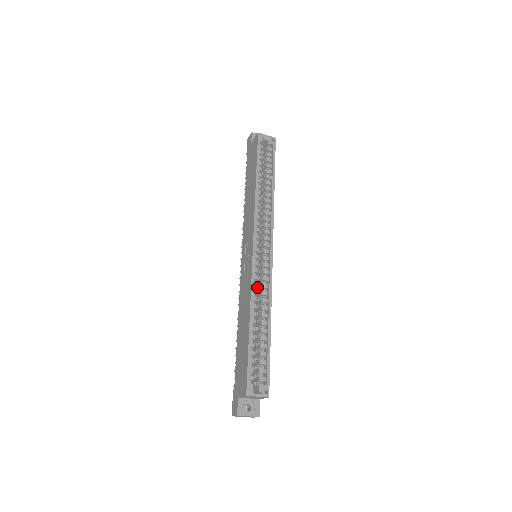
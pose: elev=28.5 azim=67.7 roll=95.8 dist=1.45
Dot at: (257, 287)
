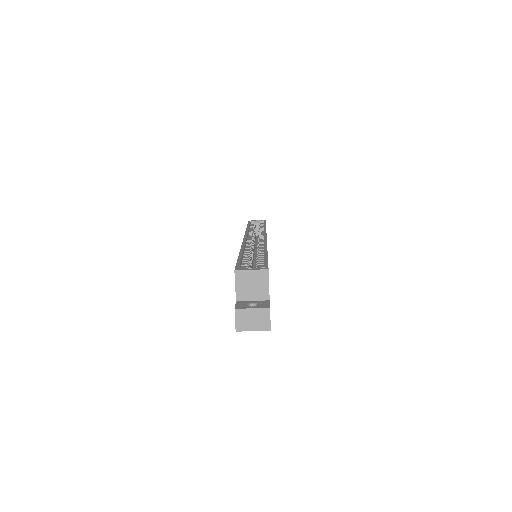
Dot at: occluded
